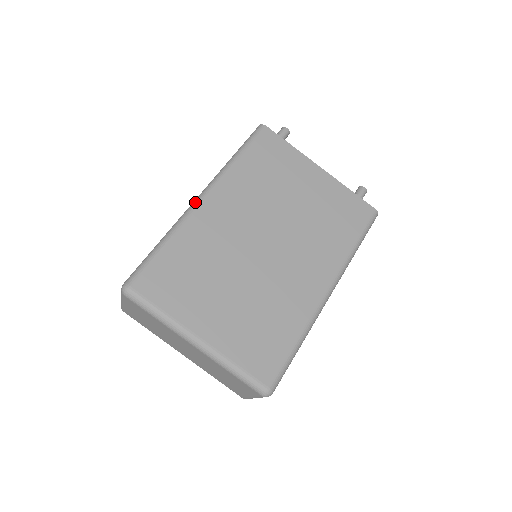
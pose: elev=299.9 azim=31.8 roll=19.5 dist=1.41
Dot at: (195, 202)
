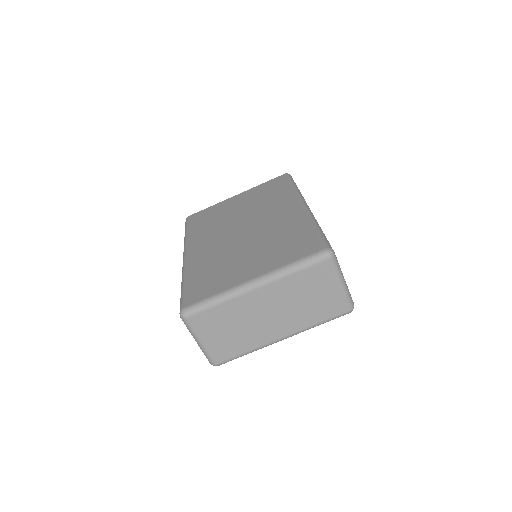
Dot at: (183, 261)
